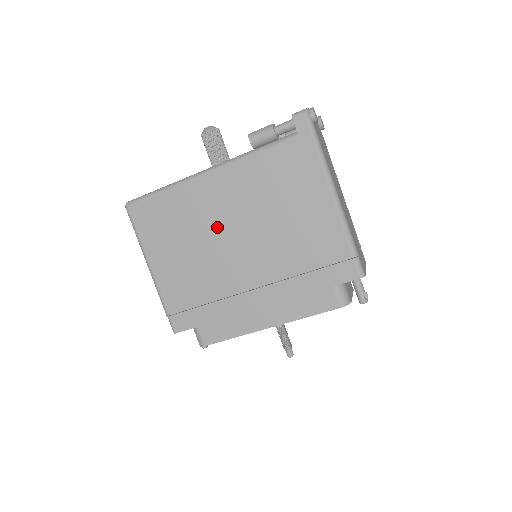
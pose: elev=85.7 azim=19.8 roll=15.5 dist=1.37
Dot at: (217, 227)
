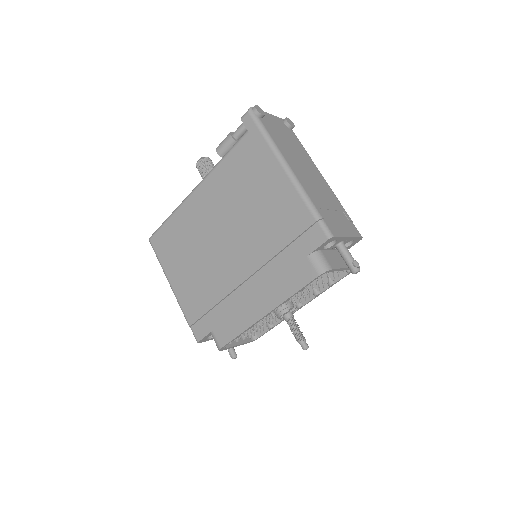
Dot at: (209, 233)
